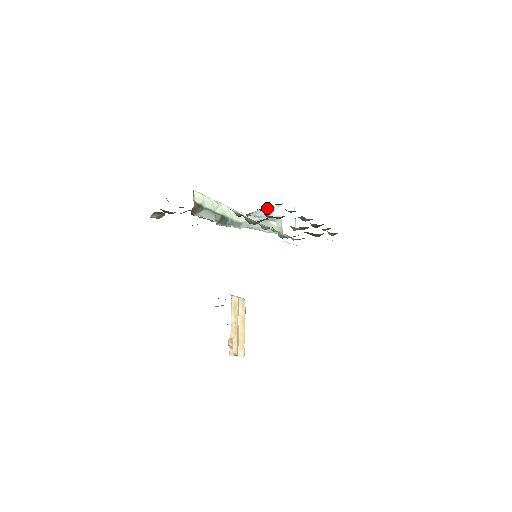
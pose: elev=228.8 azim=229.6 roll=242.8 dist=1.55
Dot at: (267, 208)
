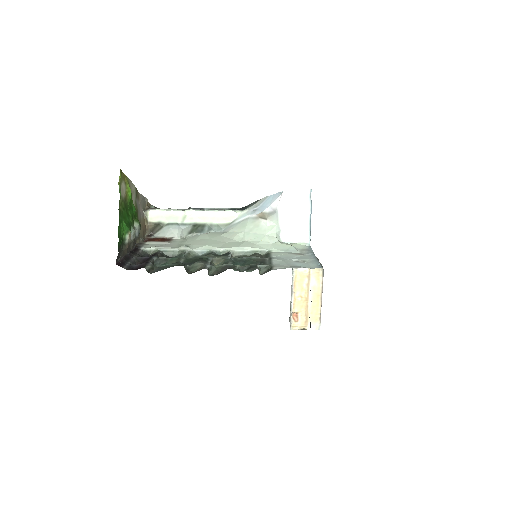
Dot at: (271, 195)
